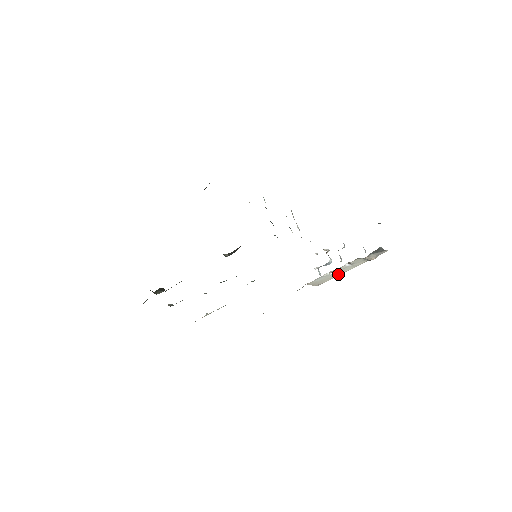
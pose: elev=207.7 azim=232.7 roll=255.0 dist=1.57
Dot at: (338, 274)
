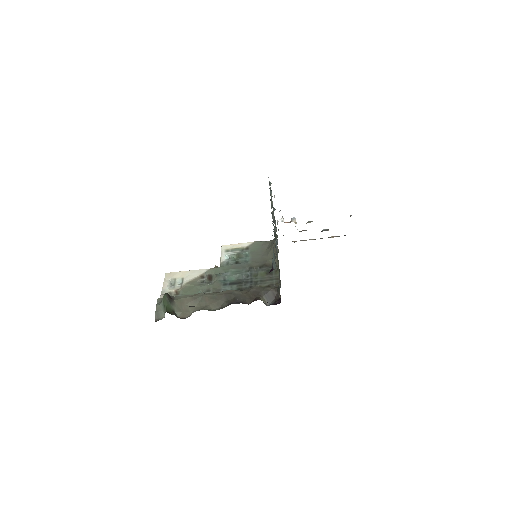
Dot at: occluded
